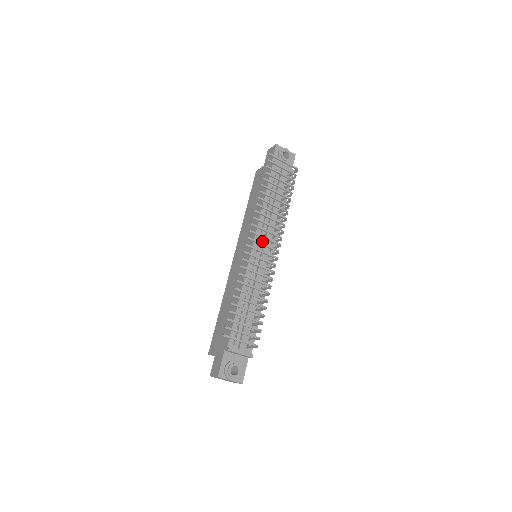
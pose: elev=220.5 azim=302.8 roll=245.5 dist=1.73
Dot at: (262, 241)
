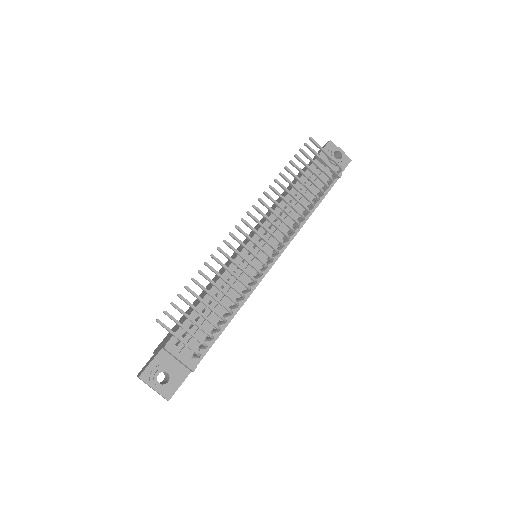
Dot at: (267, 238)
